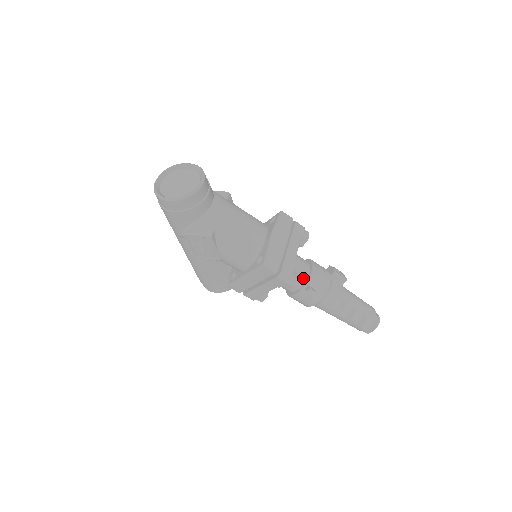
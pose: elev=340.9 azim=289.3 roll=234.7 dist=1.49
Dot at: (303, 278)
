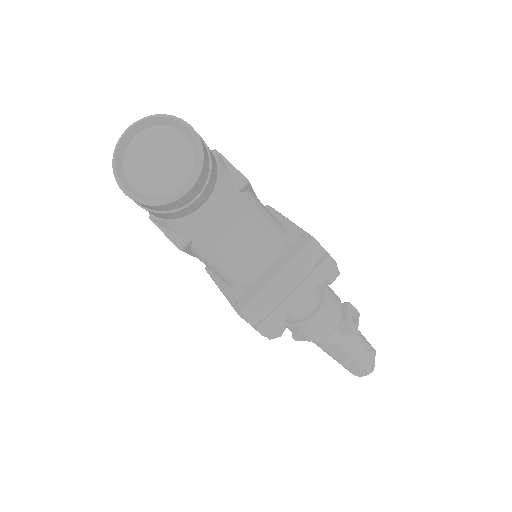
Dot at: (298, 316)
